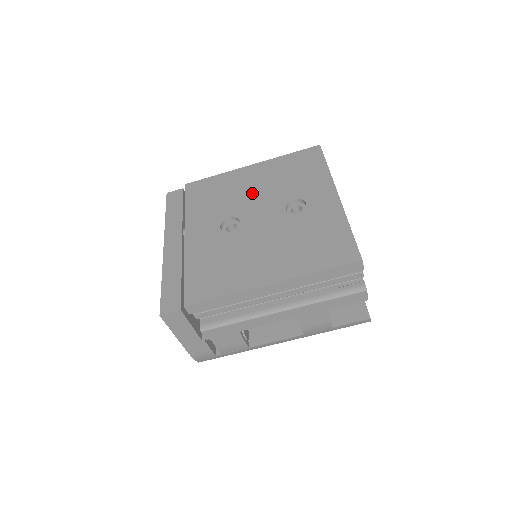
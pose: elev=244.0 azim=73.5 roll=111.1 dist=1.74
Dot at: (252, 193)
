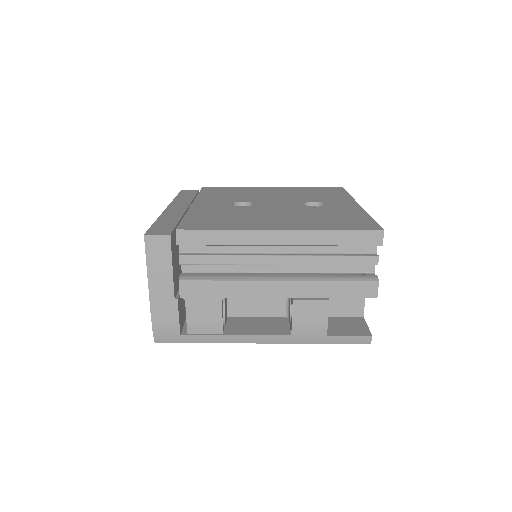
Dot at: (270, 195)
